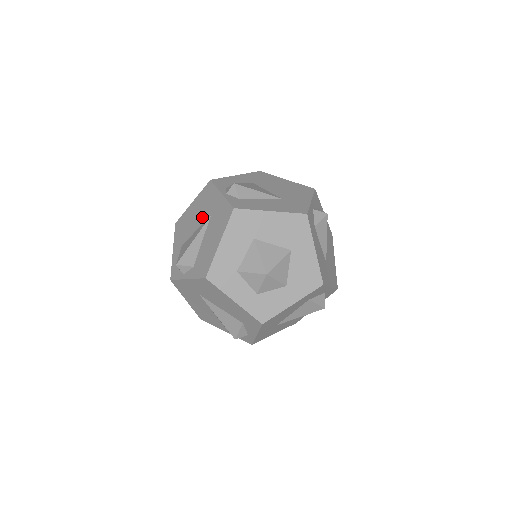
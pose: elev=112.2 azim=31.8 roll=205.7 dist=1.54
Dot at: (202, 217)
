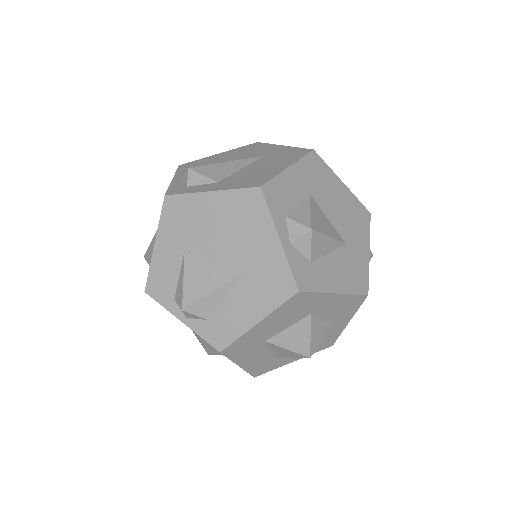
Dot at: occluded
